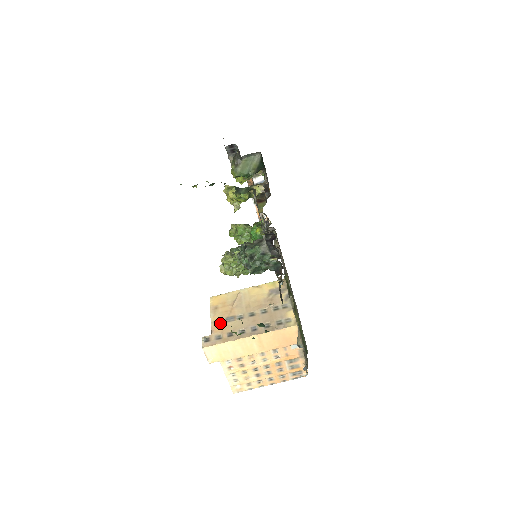
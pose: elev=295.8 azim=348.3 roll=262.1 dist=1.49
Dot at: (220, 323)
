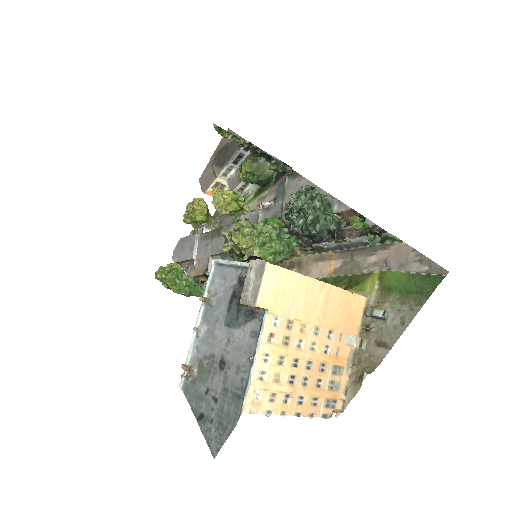
Dot at: occluded
